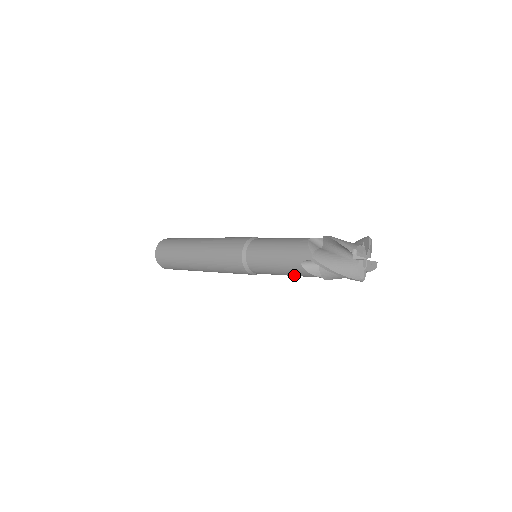
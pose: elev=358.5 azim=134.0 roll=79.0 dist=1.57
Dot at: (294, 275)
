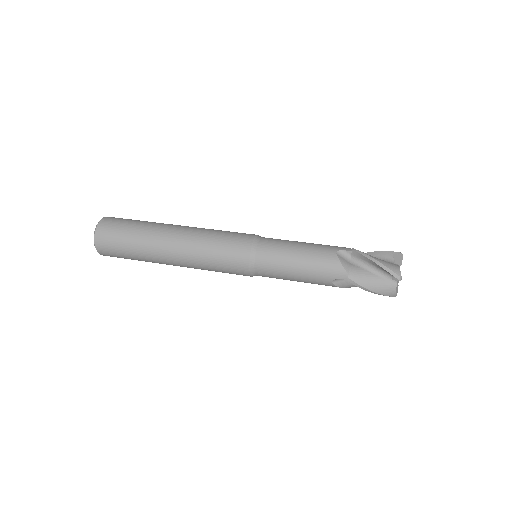
Dot at: occluded
